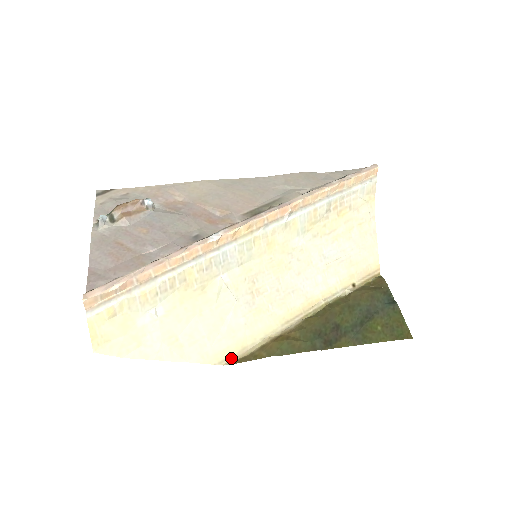
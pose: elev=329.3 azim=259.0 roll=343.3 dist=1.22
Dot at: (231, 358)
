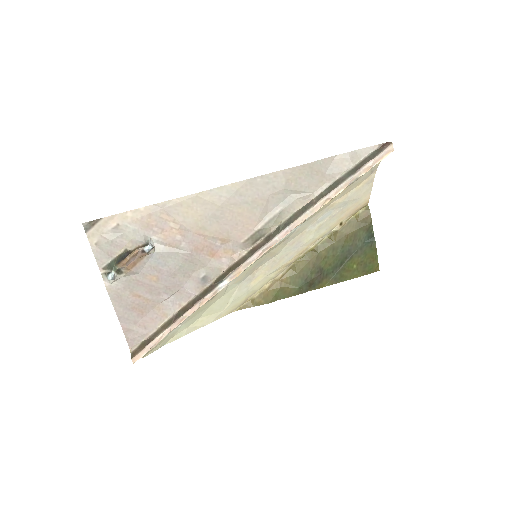
Dot at: (237, 307)
